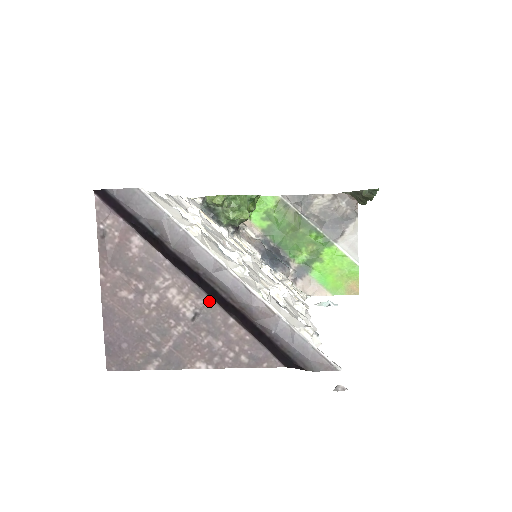
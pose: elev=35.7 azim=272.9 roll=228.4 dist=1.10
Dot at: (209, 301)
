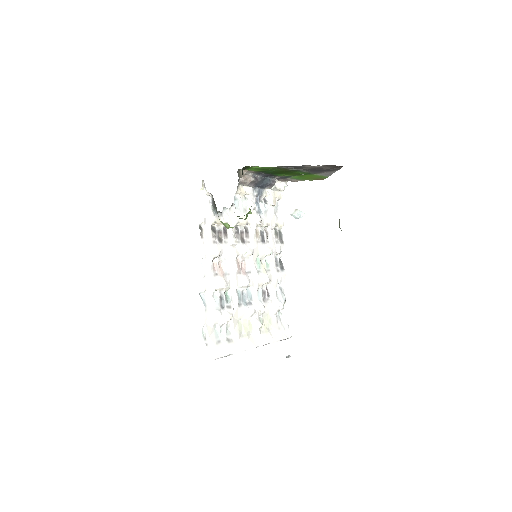
Dot at: occluded
